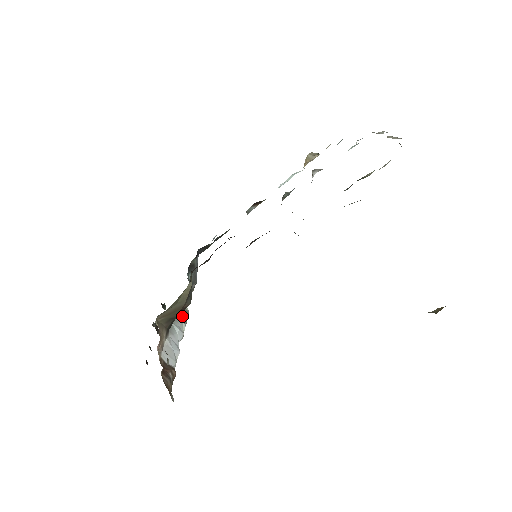
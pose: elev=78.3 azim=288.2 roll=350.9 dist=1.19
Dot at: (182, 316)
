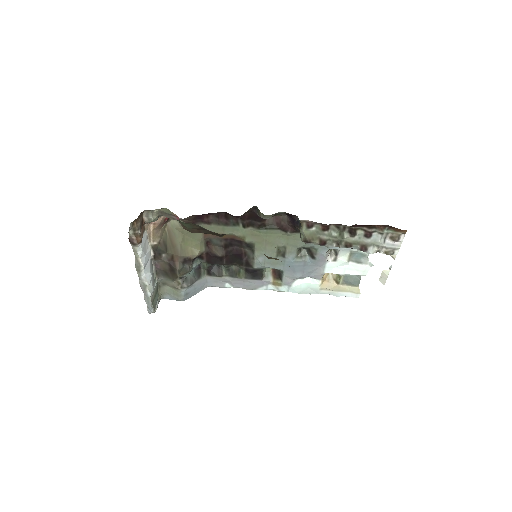
Dot at: (154, 295)
